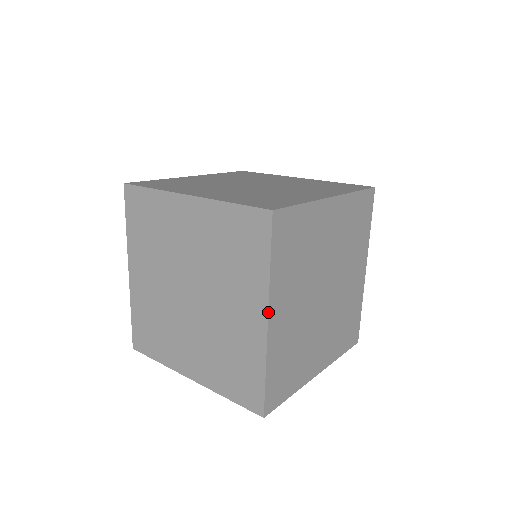
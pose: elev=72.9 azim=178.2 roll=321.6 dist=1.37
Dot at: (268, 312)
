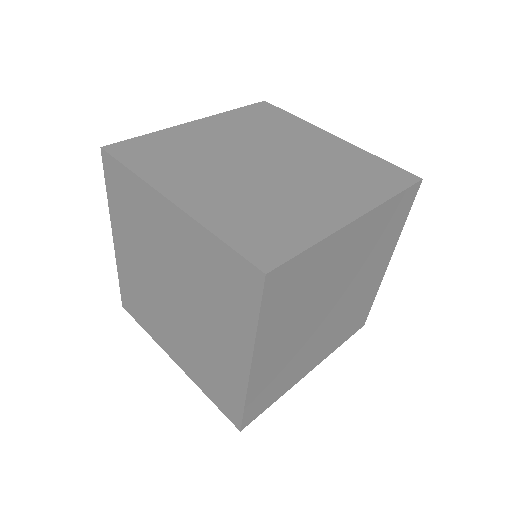
Dot at: (252, 360)
